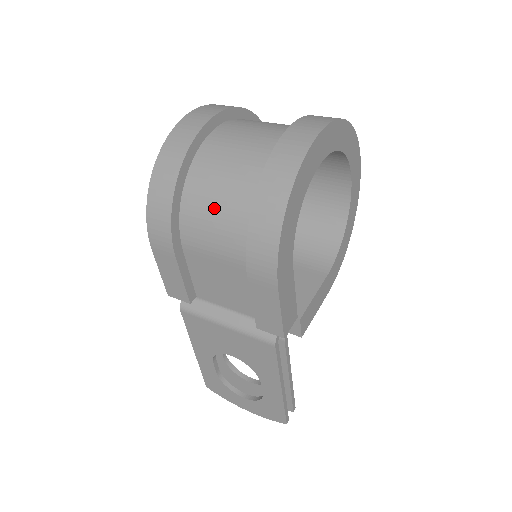
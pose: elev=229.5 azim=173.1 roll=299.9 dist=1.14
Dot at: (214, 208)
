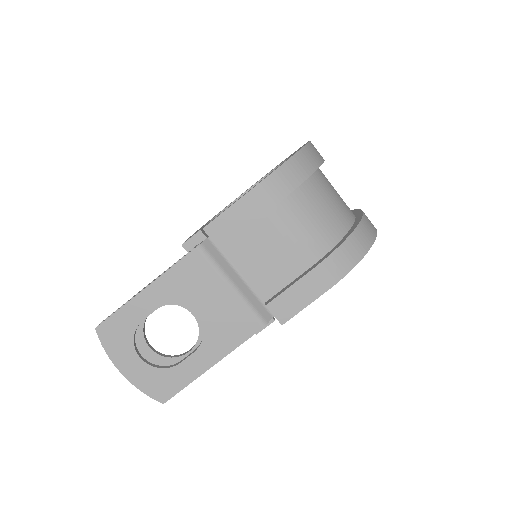
Dot at: (319, 211)
